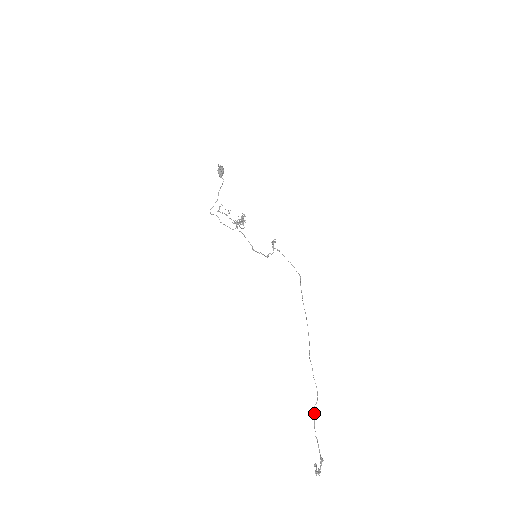
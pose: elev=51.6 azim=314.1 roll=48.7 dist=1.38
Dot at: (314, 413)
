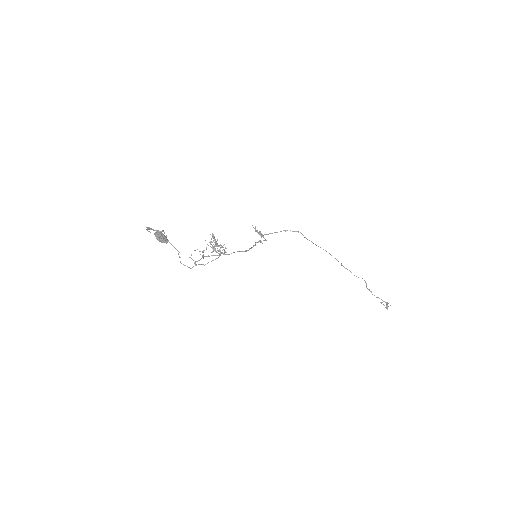
Dot at: occluded
